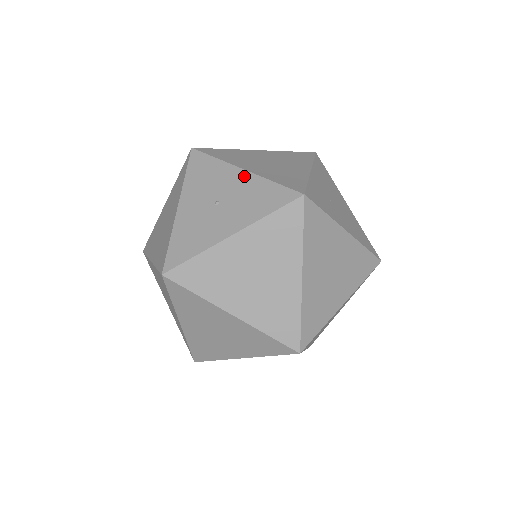
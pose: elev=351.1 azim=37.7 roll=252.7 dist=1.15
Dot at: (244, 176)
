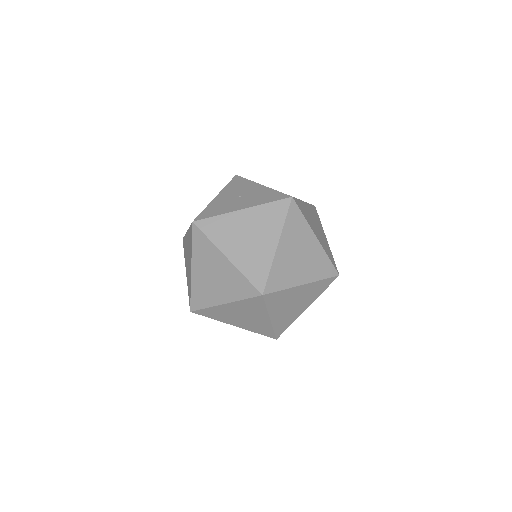
Dot at: (261, 187)
